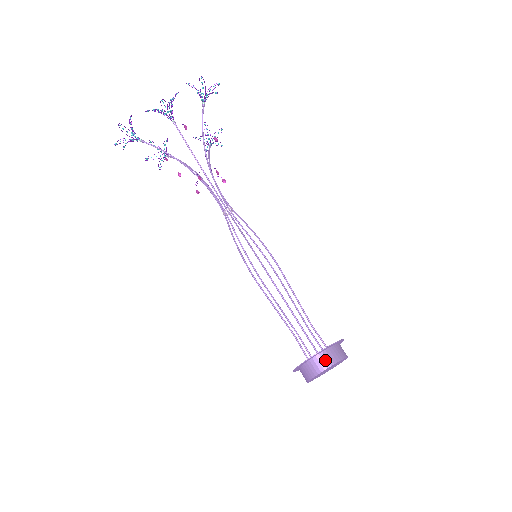
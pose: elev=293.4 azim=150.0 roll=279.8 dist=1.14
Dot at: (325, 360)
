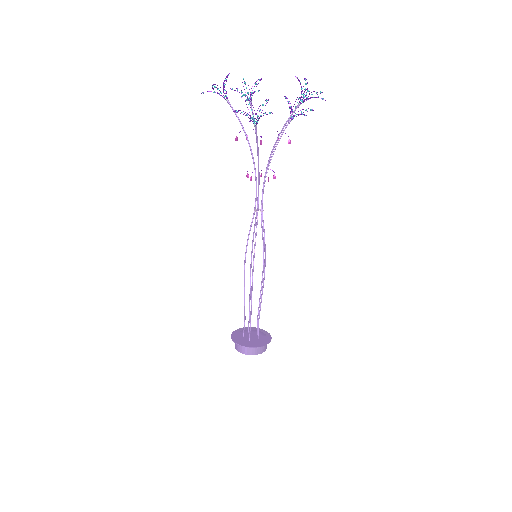
Dot at: (248, 350)
